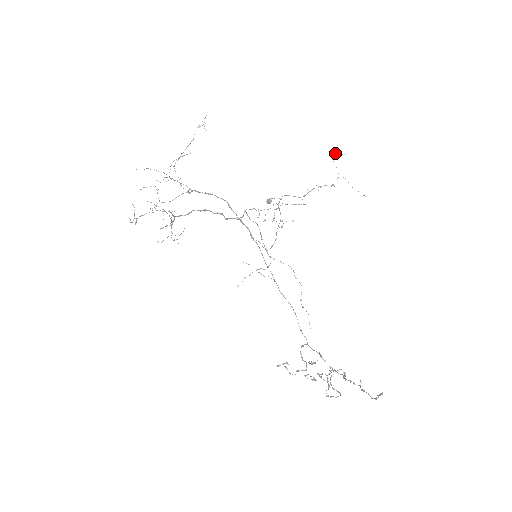
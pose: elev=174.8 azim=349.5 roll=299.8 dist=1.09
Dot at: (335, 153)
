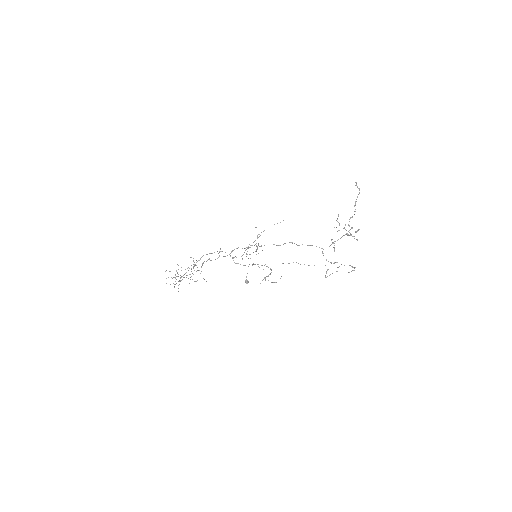
Dot at: occluded
